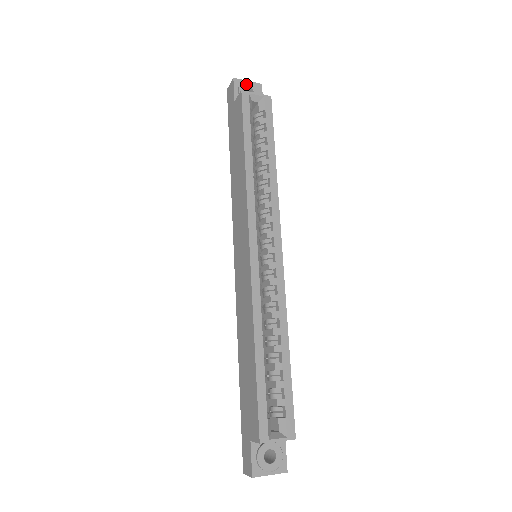
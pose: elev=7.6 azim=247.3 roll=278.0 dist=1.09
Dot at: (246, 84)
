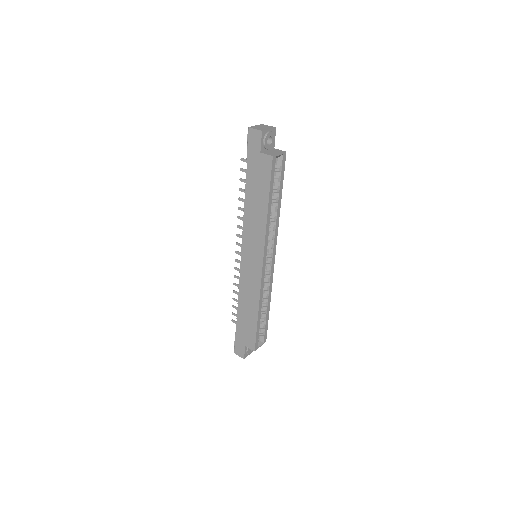
Dot at: (269, 135)
